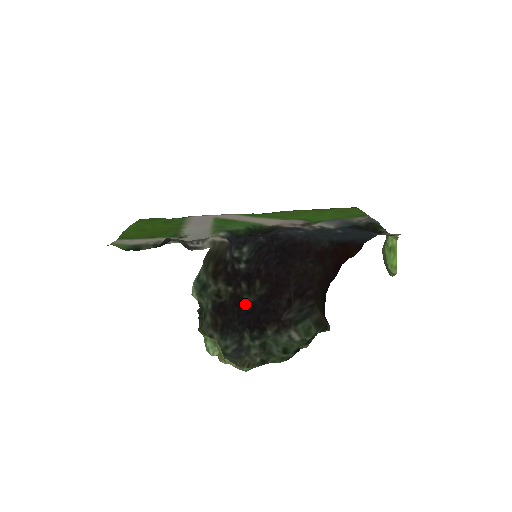
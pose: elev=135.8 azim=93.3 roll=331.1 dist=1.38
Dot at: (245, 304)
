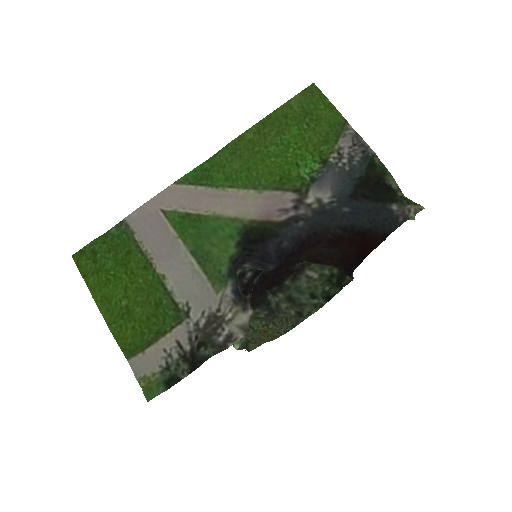
Dot at: (257, 281)
